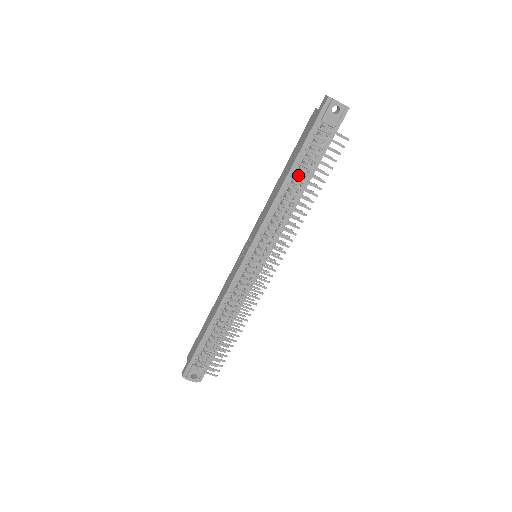
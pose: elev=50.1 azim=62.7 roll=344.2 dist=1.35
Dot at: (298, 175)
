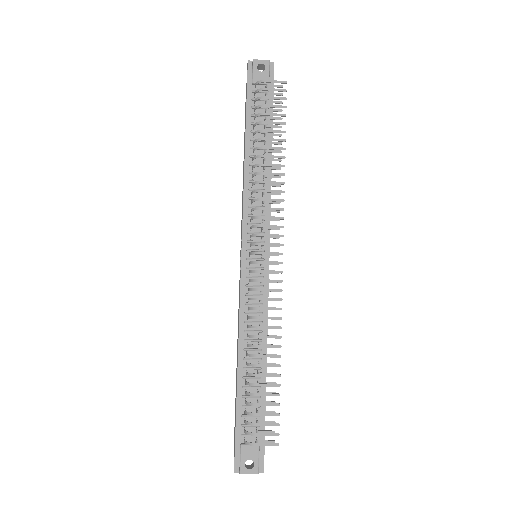
Dot at: (256, 144)
